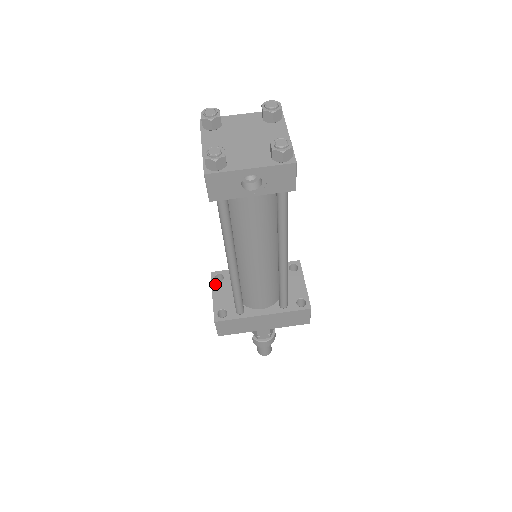
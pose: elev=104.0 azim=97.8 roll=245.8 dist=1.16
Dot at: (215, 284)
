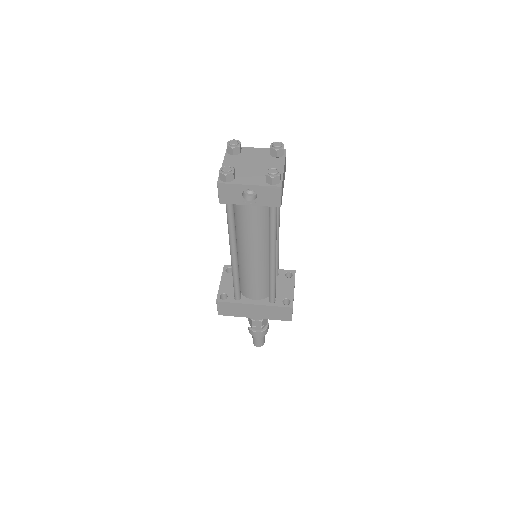
Dot at: (225, 274)
